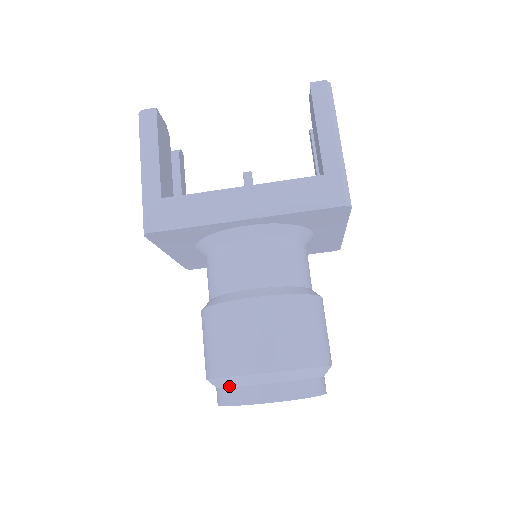
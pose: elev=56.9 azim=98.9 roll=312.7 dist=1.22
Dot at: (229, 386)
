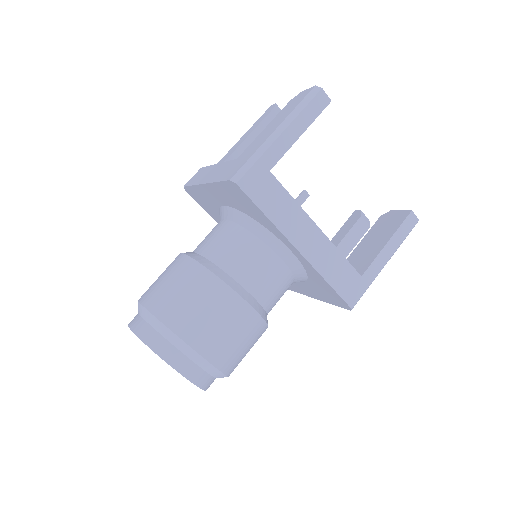
Dot at: (165, 336)
